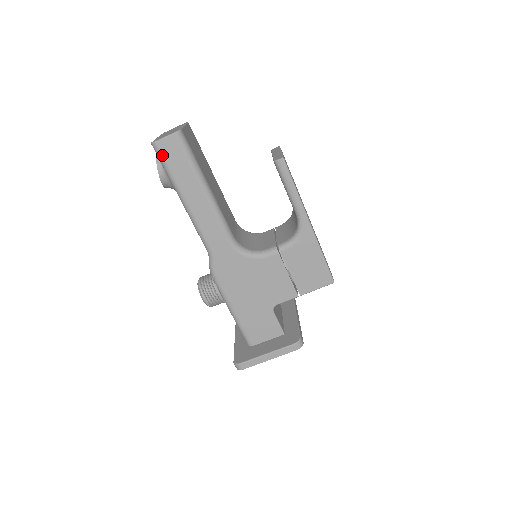
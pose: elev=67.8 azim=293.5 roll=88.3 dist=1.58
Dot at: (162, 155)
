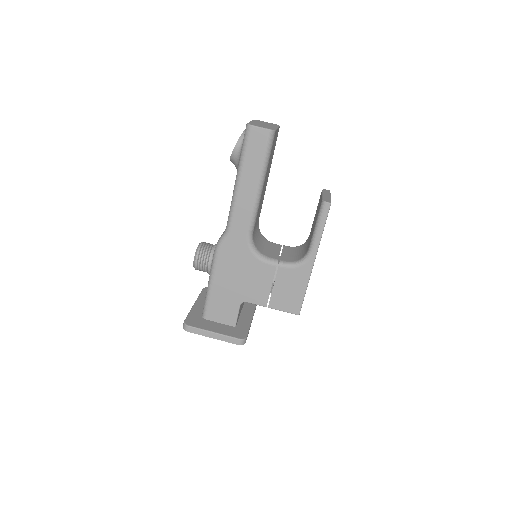
Dot at: (249, 138)
